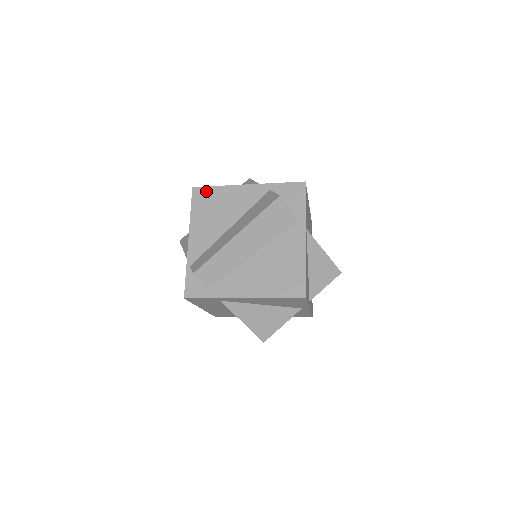
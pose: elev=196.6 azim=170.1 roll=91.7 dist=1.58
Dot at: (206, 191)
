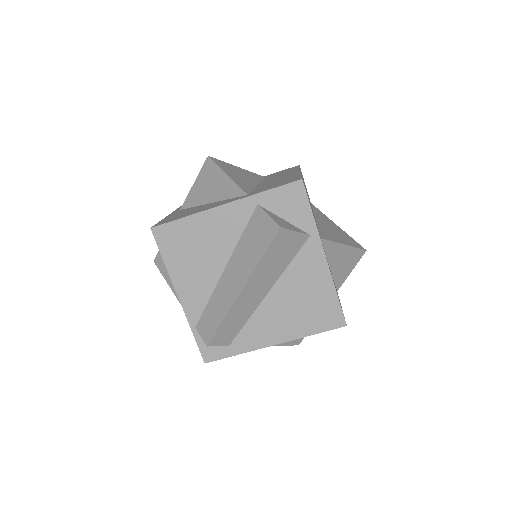
Dot at: (171, 229)
